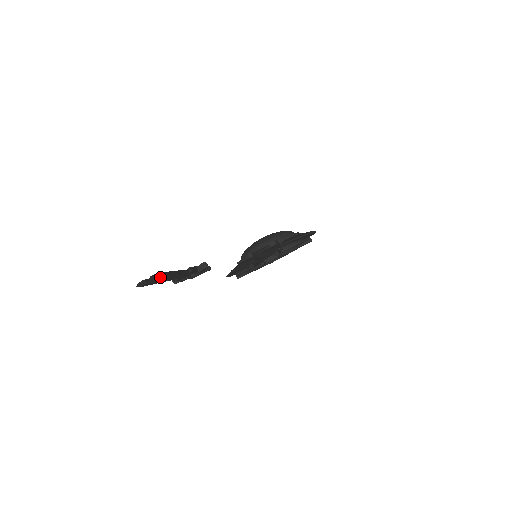
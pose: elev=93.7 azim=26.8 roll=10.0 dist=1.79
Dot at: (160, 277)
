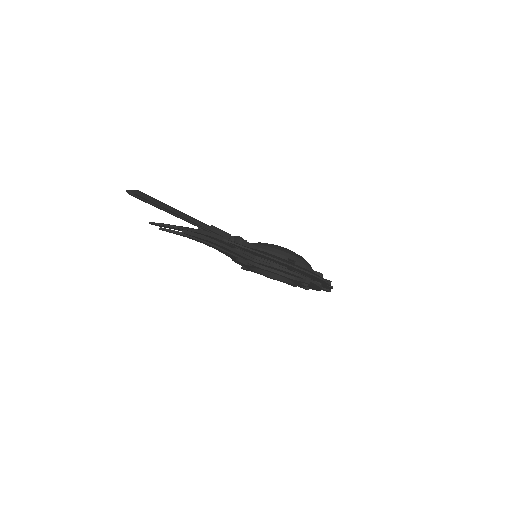
Dot at: (142, 196)
